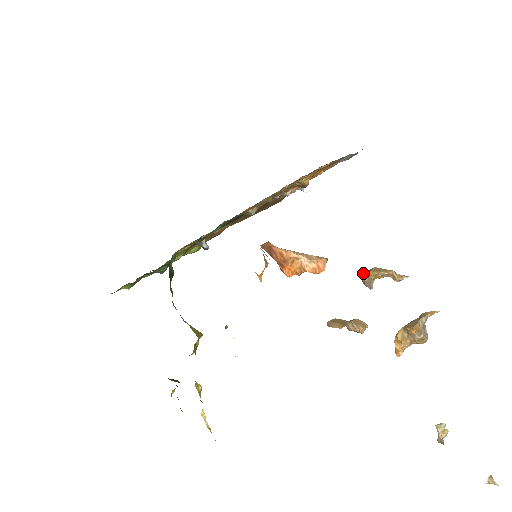
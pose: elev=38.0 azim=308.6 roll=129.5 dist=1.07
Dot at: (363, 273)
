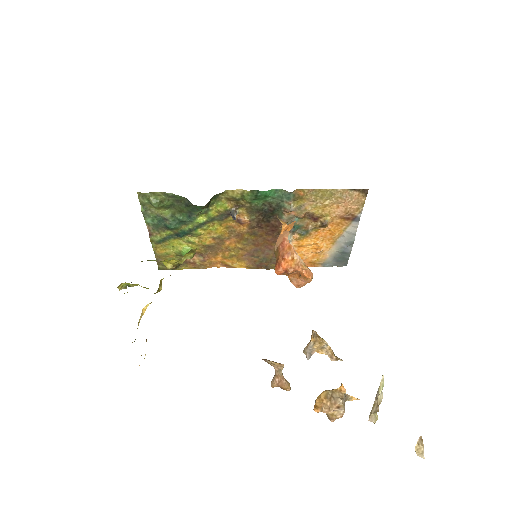
Dot at: (314, 333)
